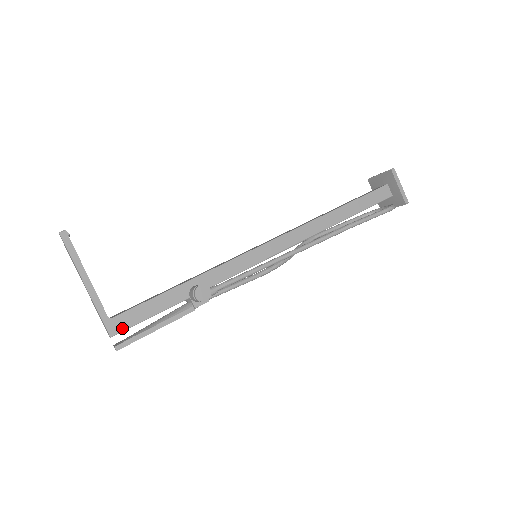
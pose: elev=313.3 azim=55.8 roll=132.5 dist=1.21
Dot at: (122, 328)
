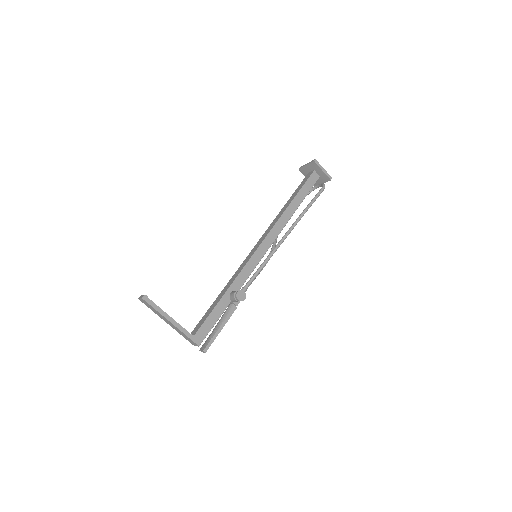
Dot at: (203, 338)
